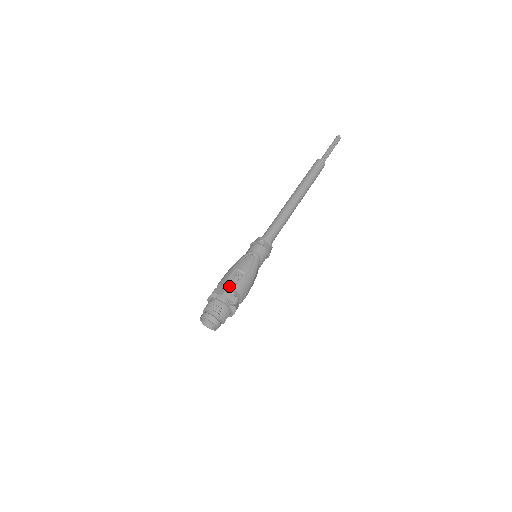
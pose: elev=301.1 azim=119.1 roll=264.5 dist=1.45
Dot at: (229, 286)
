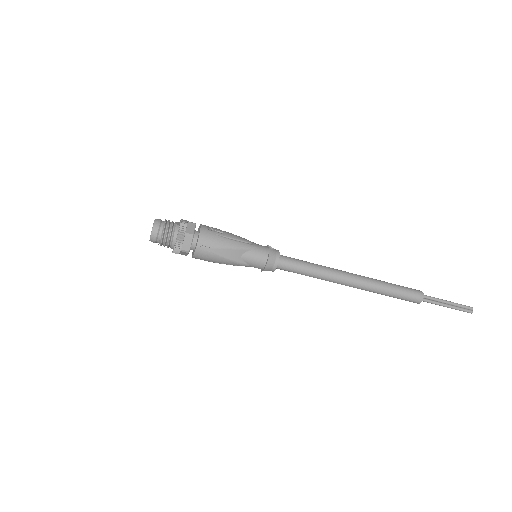
Dot at: (201, 225)
